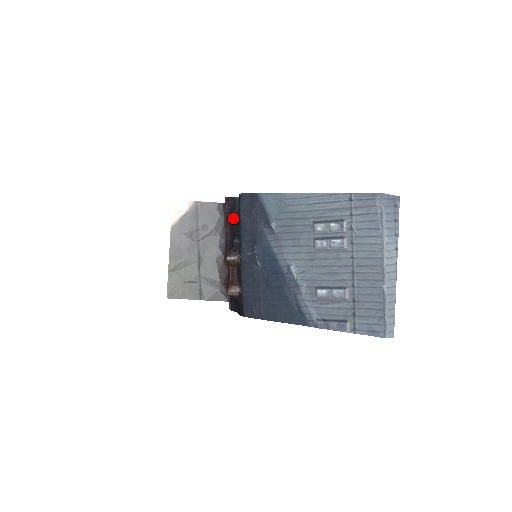
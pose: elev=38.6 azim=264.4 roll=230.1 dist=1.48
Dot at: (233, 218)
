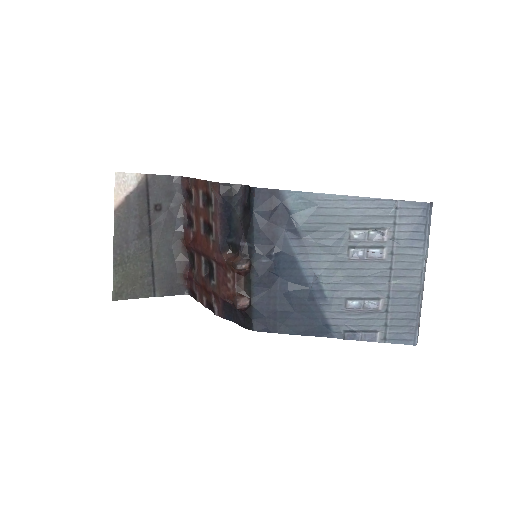
Dot at: (230, 211)
